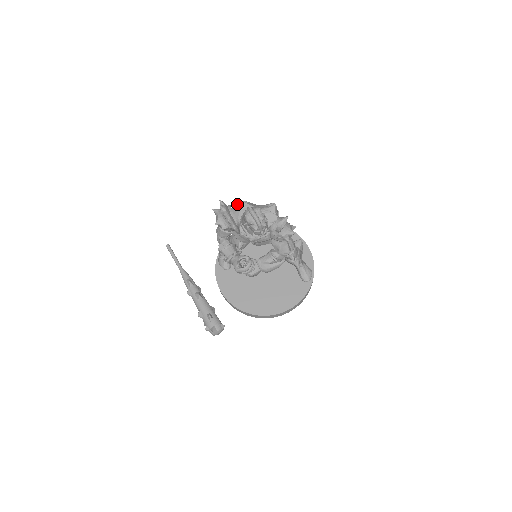
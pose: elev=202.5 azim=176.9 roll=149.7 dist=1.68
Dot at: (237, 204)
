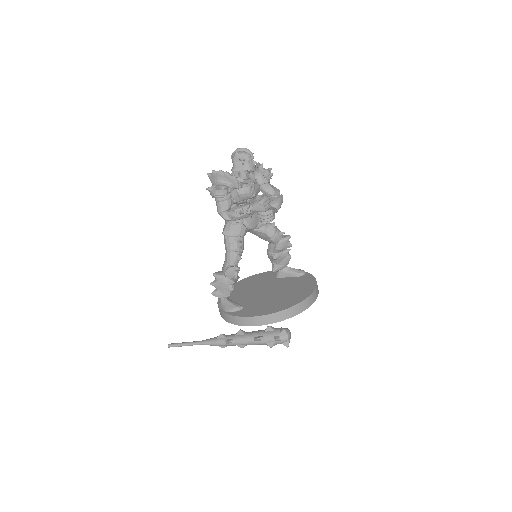
Dot at: occluded
